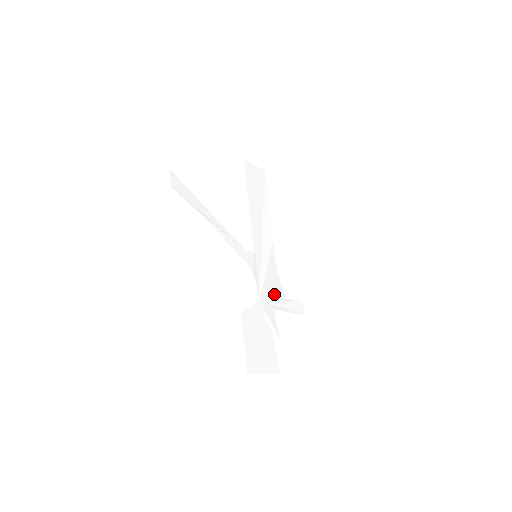
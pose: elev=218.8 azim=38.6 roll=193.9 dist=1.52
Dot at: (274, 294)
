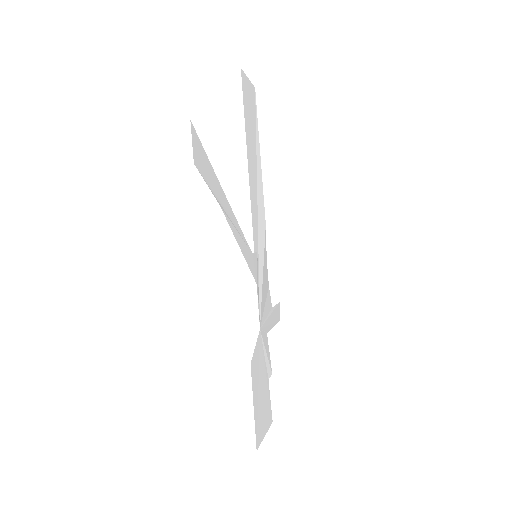
Dot at: (266, 308)
